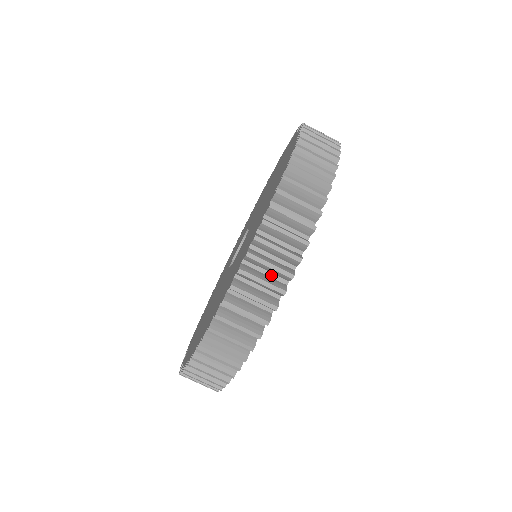
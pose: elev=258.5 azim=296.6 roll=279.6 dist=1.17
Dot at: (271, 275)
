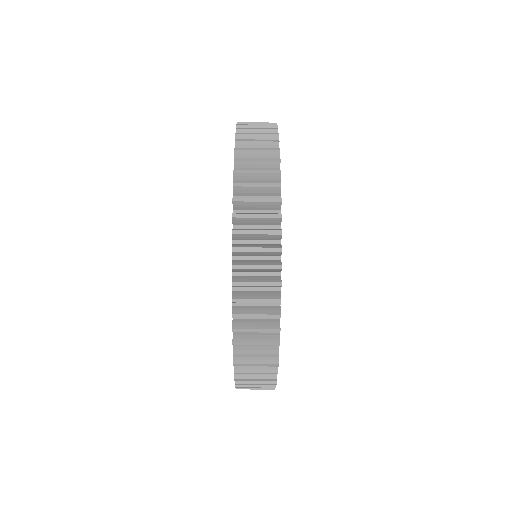
Dot at: occluded
